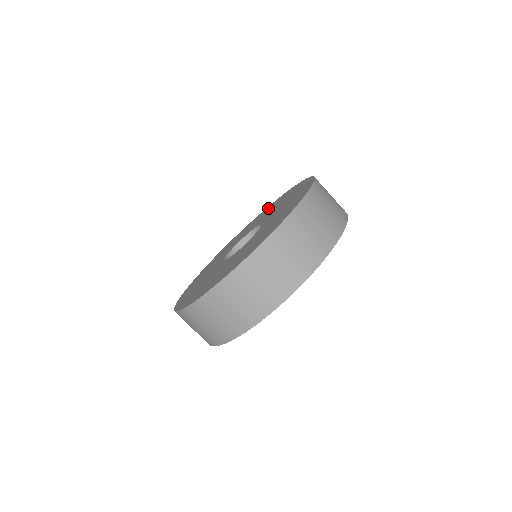
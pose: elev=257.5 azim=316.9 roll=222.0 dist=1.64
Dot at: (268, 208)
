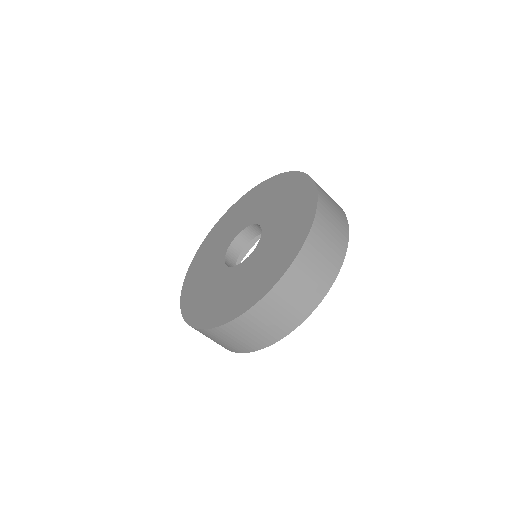
Dot at: (290, 182)
